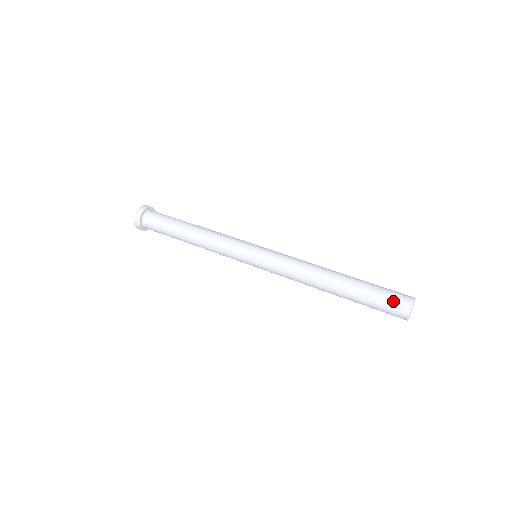
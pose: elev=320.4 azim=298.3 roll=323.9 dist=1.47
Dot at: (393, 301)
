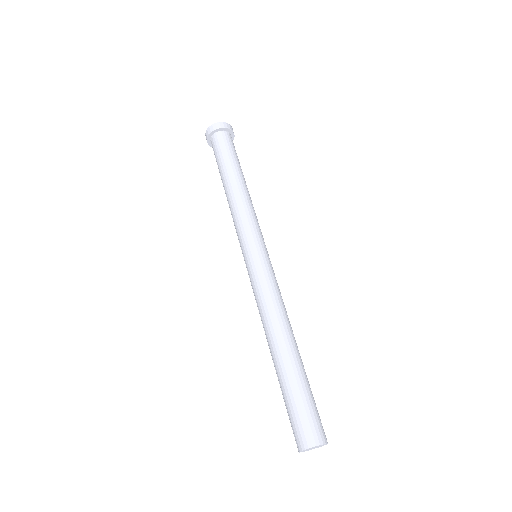
Dot at: (312, 420)
